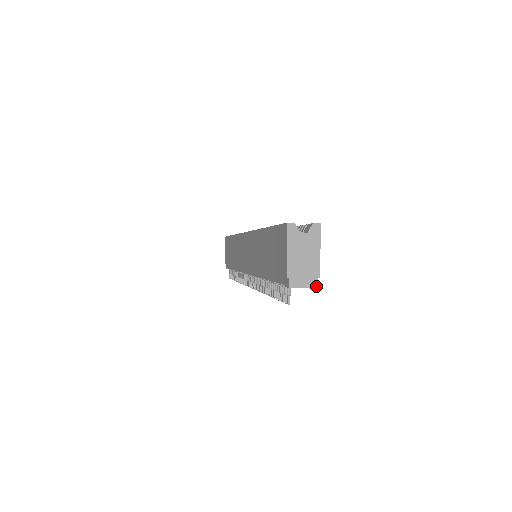
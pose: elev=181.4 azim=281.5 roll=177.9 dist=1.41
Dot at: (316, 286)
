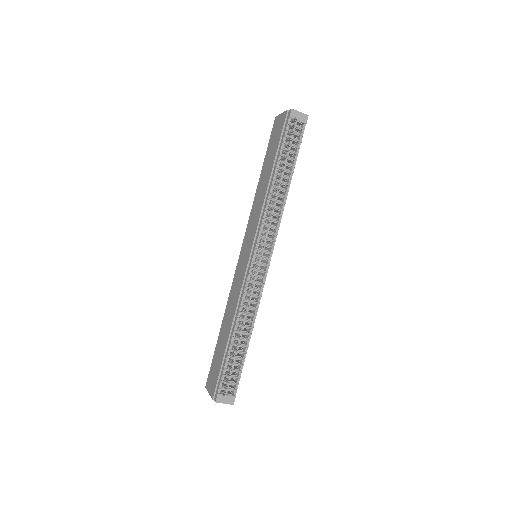
Dot at: (307, 115)
